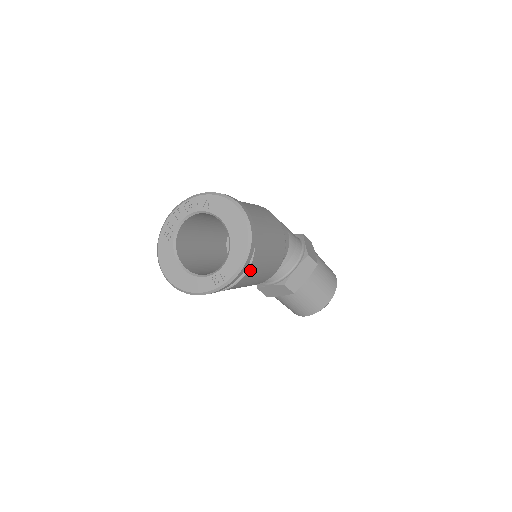
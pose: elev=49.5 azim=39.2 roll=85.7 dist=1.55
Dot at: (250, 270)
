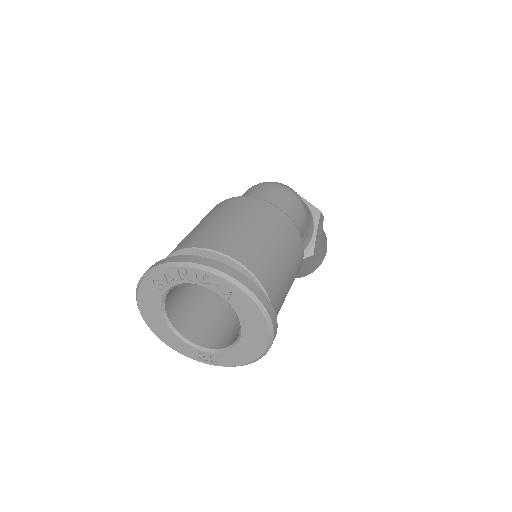
Dot at: occluded
